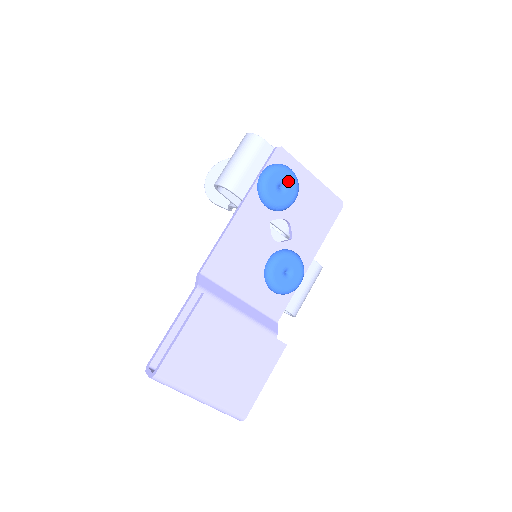
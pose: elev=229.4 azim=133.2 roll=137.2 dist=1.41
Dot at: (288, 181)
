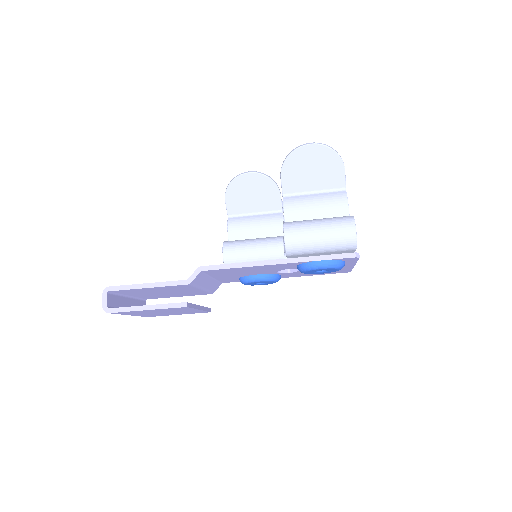
Dot at: (331, 271)
